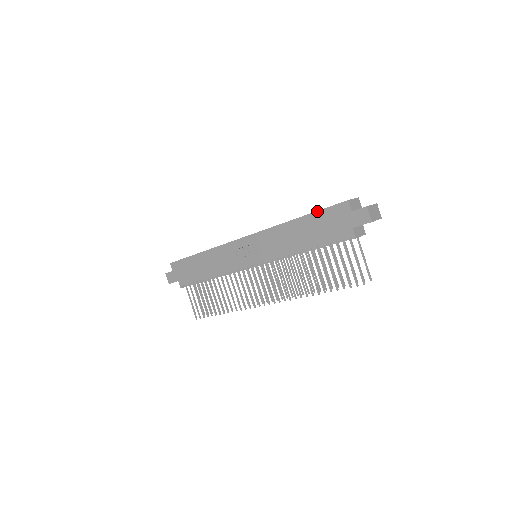
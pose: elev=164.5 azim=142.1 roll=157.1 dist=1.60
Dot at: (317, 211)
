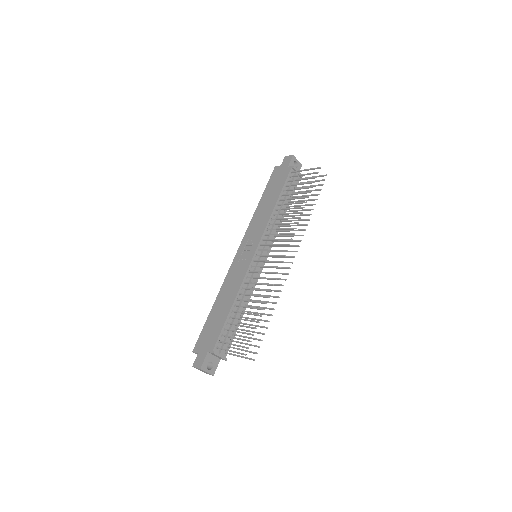
Dot at: (266, 187)
